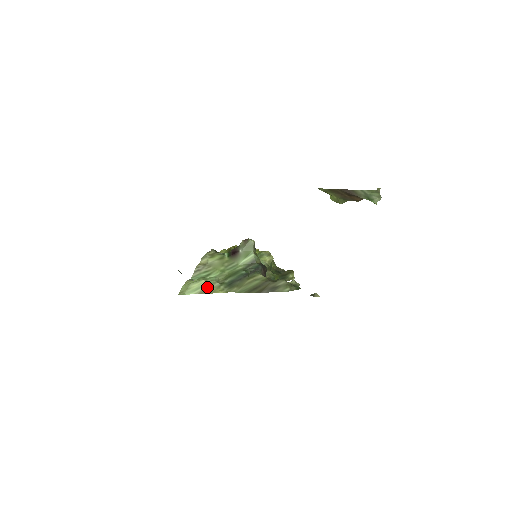
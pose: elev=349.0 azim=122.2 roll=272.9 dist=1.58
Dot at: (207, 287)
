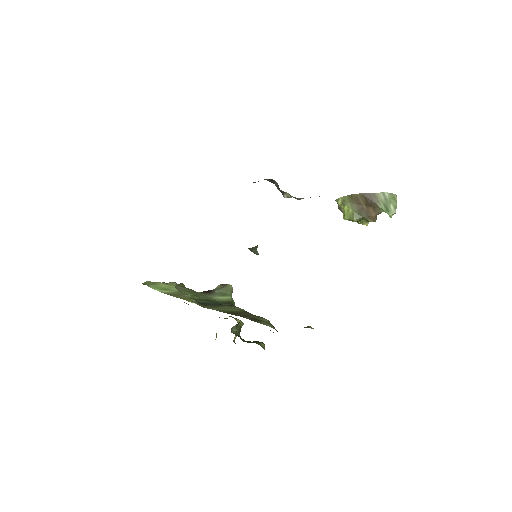
Dot at: (177, 293)
